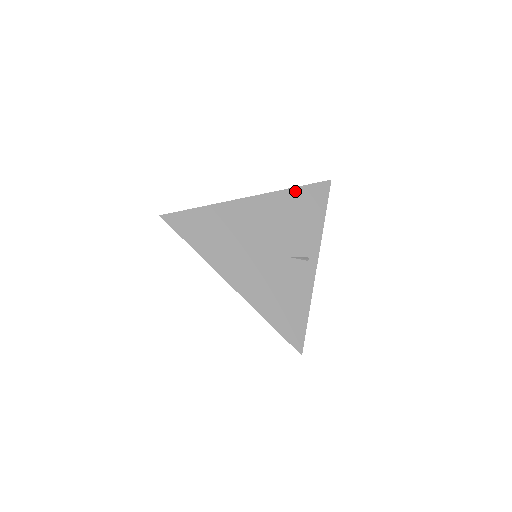
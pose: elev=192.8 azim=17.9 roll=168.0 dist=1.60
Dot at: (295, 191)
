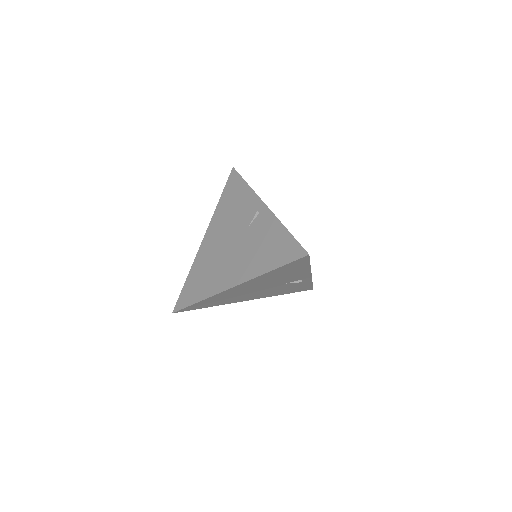
Dot at: (221, 201)
